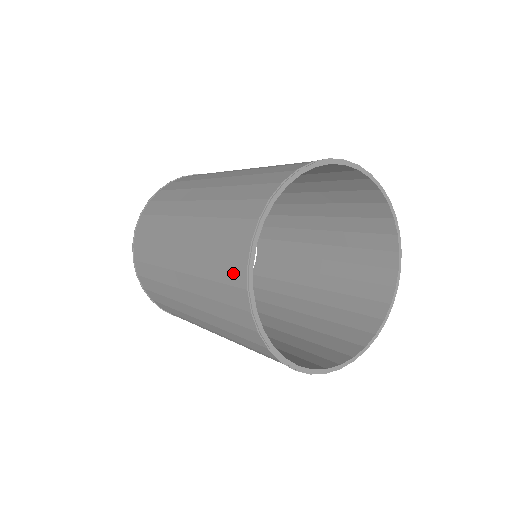
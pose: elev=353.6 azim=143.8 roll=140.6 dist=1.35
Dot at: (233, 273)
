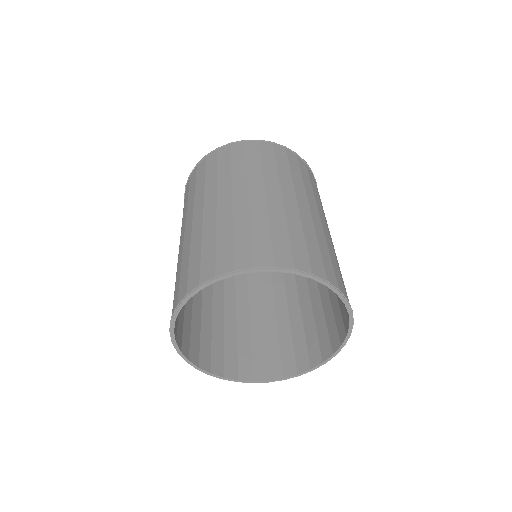
Dot at: occluded
